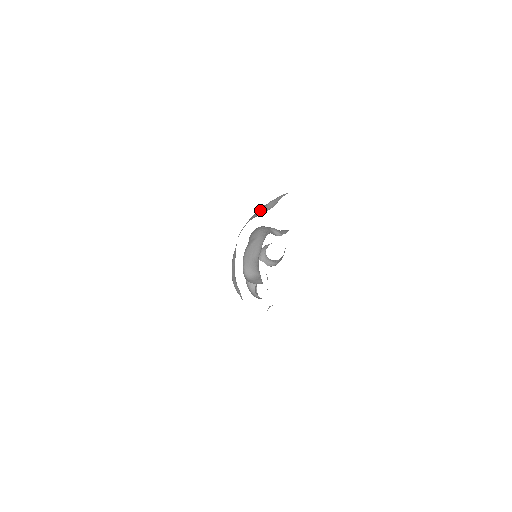
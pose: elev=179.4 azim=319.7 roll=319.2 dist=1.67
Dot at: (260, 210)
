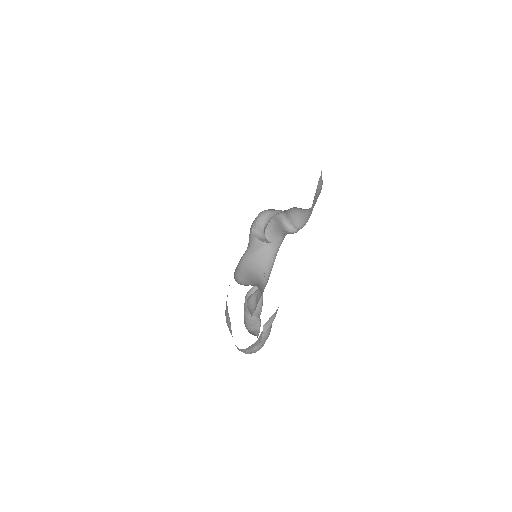
Dot at: occluded
